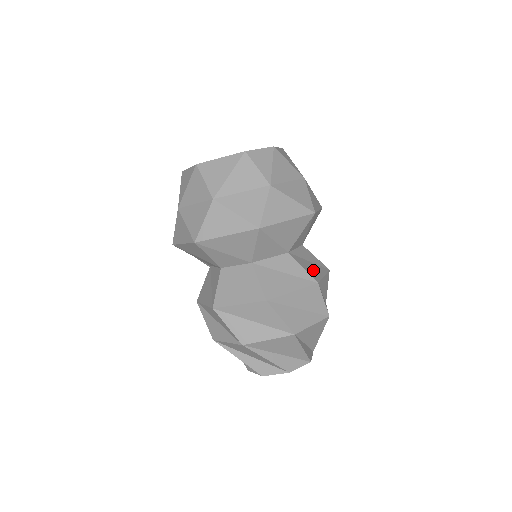
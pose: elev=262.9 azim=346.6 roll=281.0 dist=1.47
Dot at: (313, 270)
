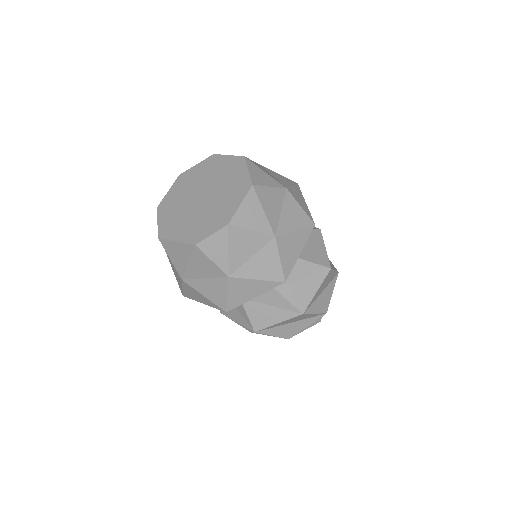
Dot at: (303, 293)
